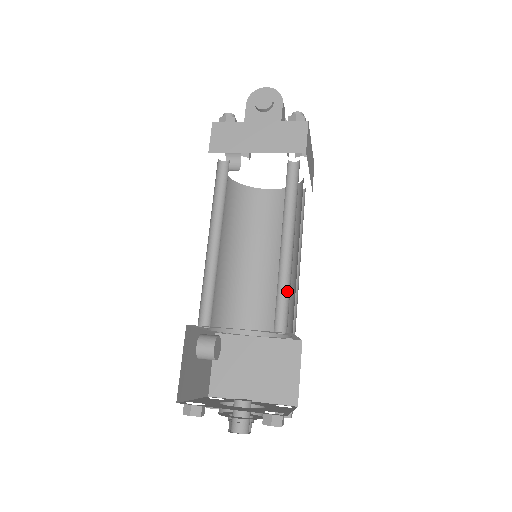
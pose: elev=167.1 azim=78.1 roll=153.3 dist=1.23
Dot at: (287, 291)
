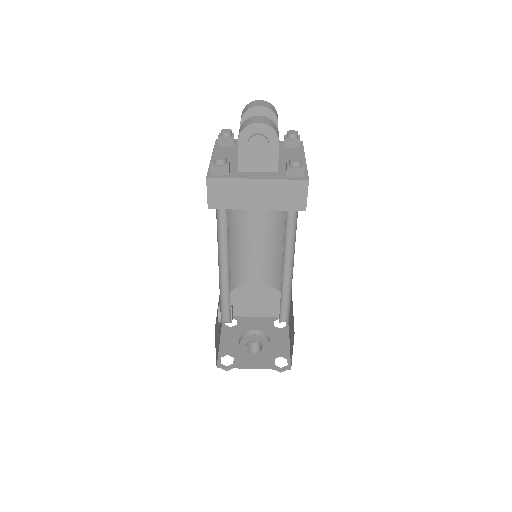
Dot at: (287, 299)
